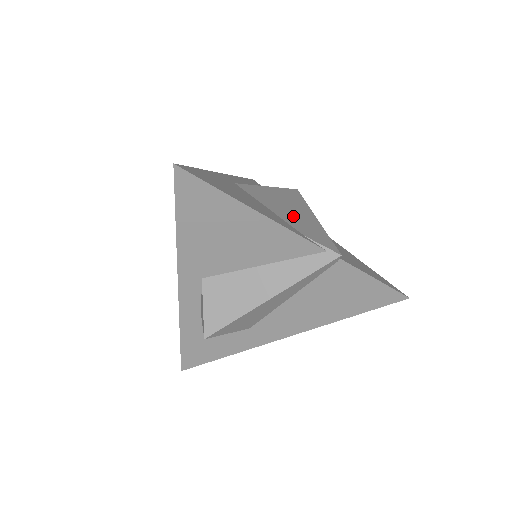
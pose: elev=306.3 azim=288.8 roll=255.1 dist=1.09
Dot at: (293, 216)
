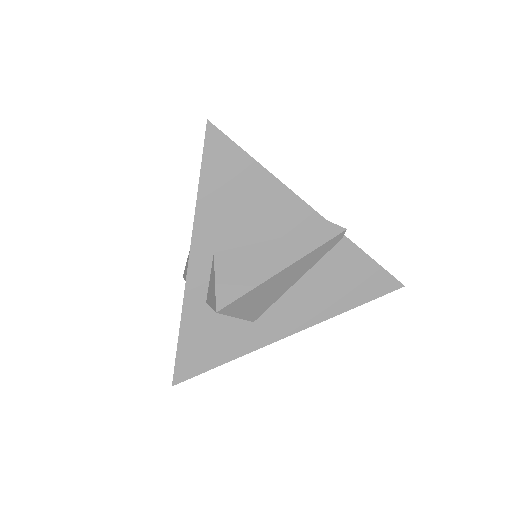
Dot at: occluded
